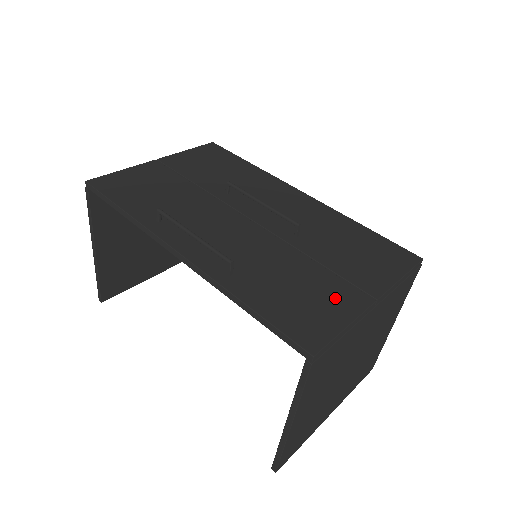
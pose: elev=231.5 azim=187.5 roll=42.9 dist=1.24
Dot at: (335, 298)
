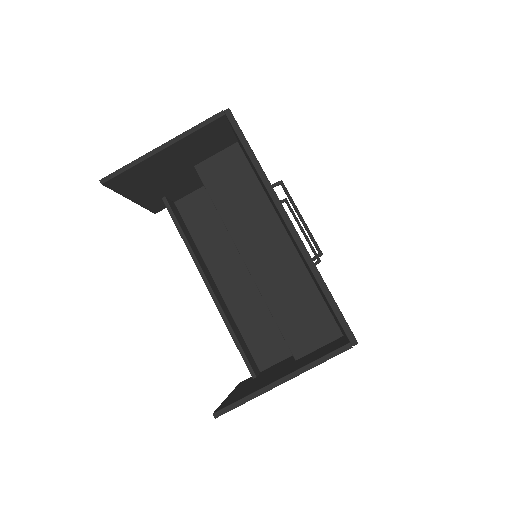
Dot at: occluded
